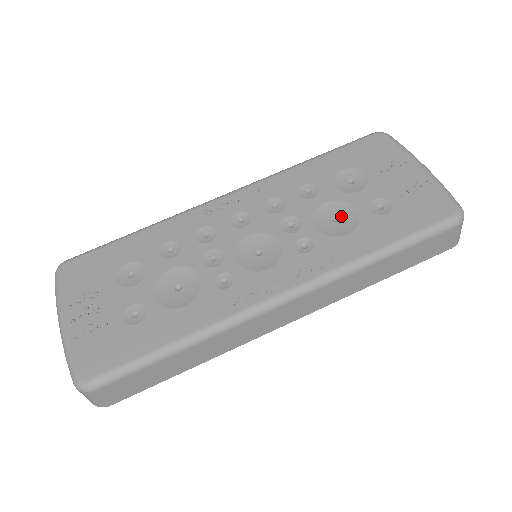
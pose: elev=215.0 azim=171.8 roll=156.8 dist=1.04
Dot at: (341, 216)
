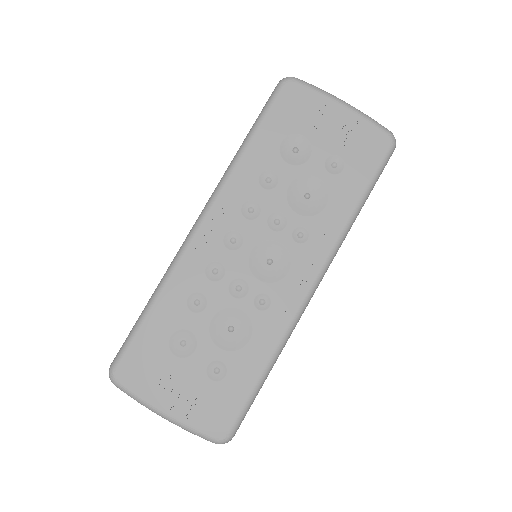
Dot at: (310, 191)
